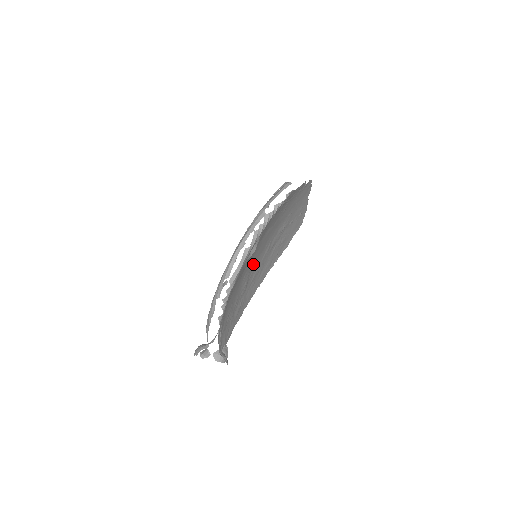
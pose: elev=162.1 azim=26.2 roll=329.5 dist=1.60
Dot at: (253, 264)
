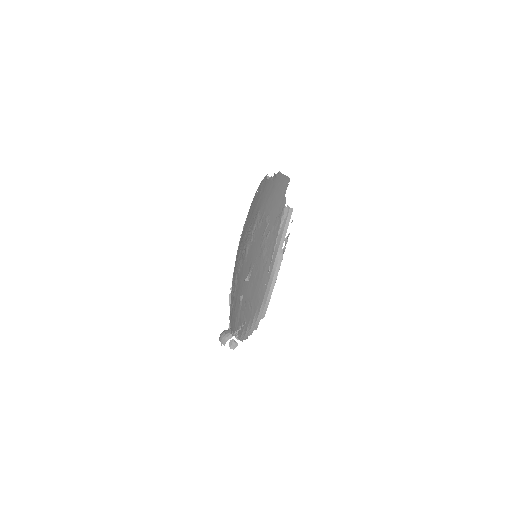
Dot at: occluded
